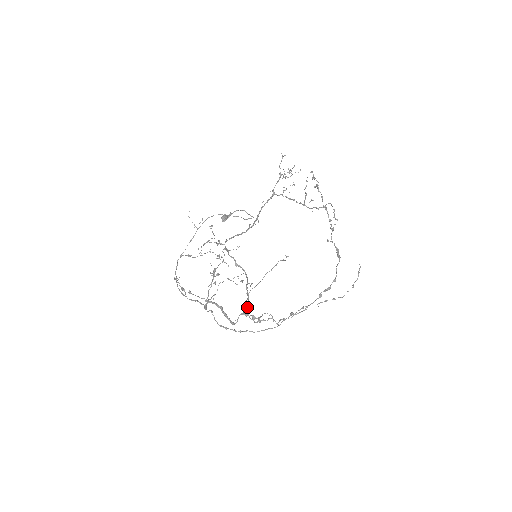
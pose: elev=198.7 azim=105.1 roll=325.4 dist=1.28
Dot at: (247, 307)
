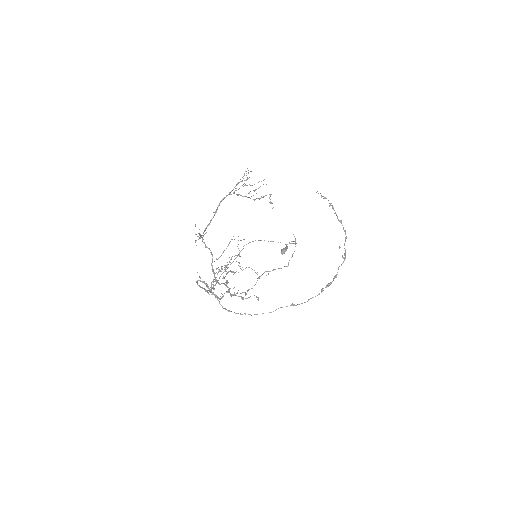
Dot at: occluded
